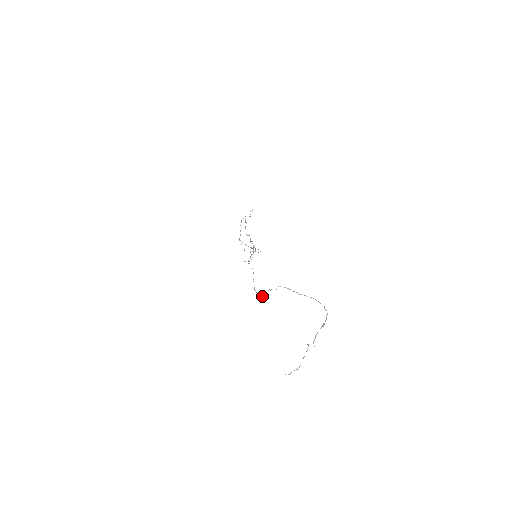
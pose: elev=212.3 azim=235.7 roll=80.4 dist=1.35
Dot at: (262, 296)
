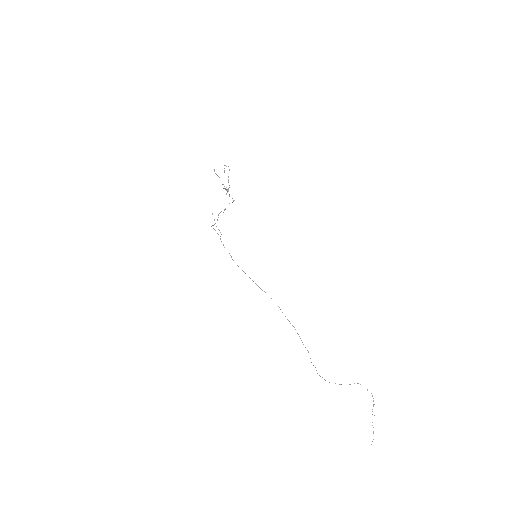
Dot at: occluded
